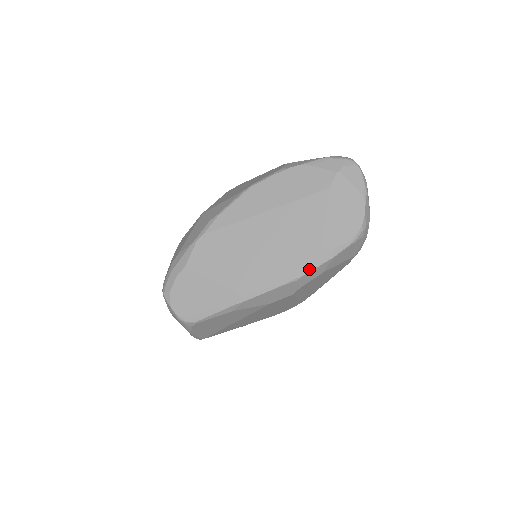
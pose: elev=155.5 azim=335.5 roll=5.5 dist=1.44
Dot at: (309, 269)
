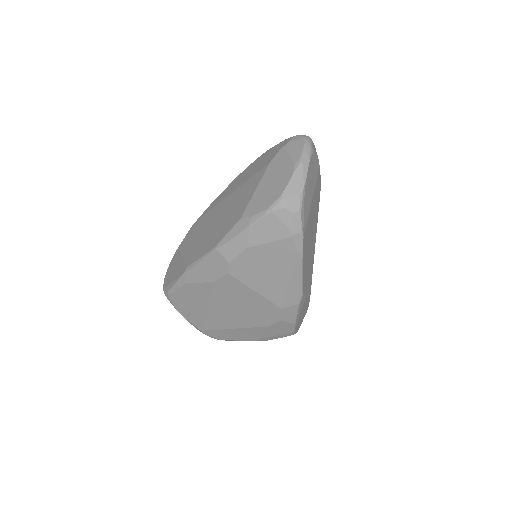
Dot at: (228, 239)
